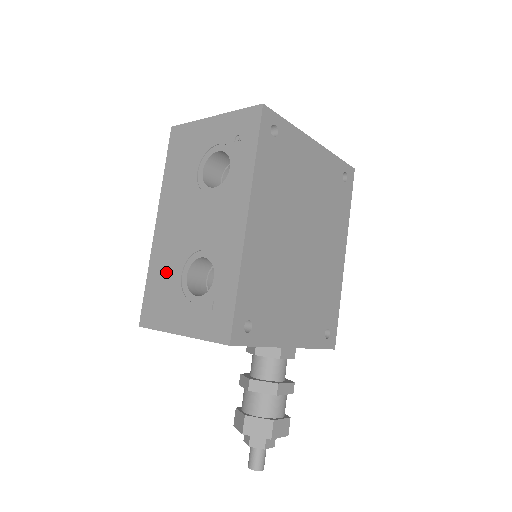
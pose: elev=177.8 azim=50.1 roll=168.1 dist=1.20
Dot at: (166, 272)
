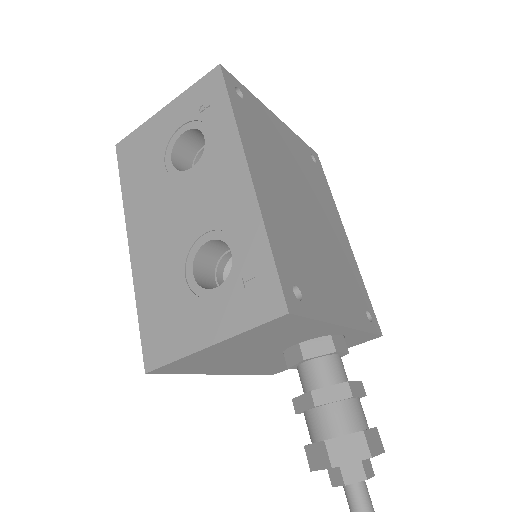
Dot at: (162, 287)
